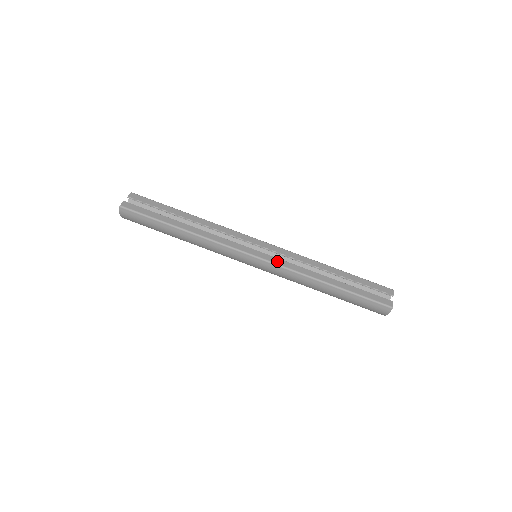
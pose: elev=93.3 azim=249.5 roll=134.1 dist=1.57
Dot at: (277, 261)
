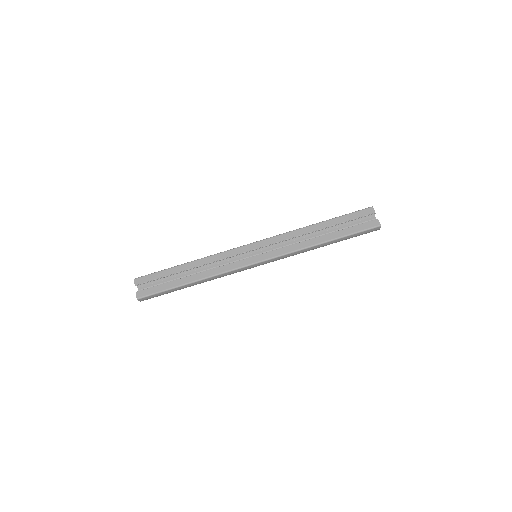
Dot at: (275, 254)
